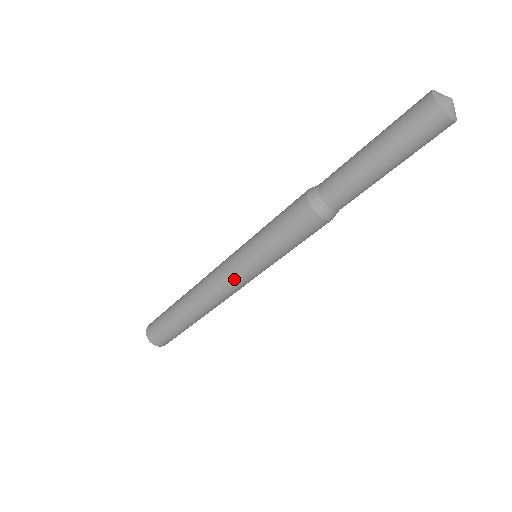
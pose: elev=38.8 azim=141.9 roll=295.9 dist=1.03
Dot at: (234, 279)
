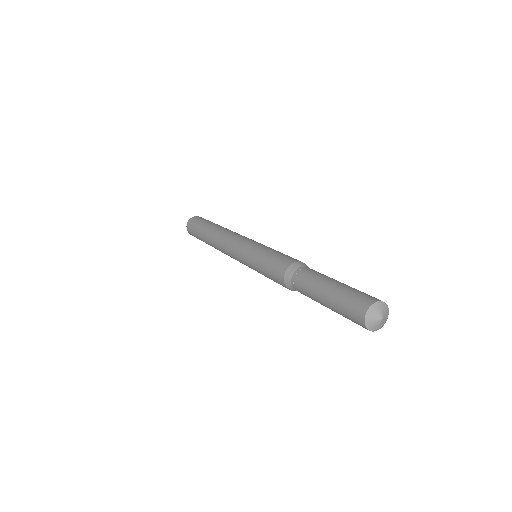
Dot at: (235, 256)
